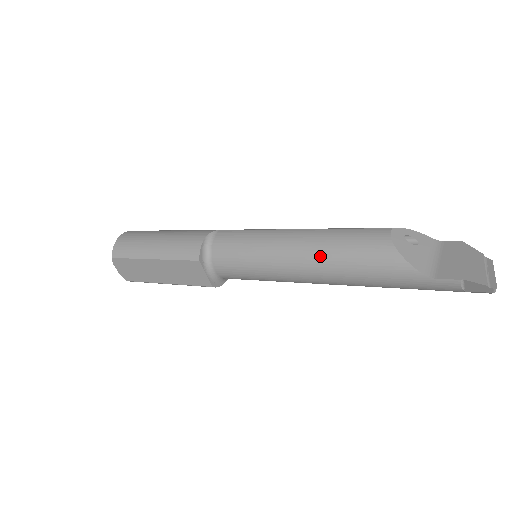
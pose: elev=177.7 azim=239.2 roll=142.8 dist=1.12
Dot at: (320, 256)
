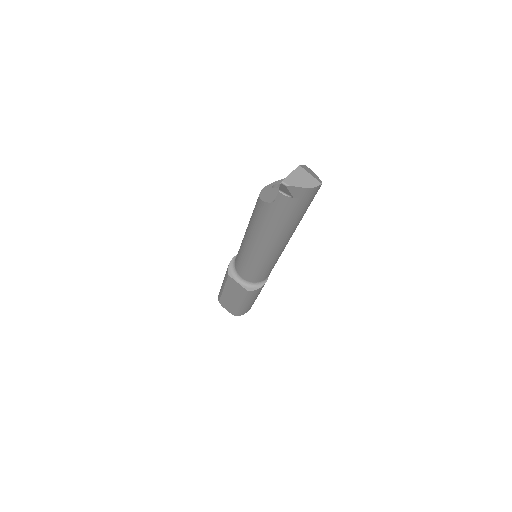
Dot at: (250, 230)
